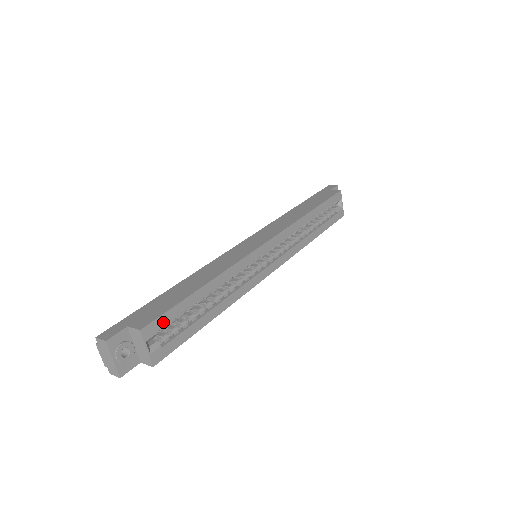
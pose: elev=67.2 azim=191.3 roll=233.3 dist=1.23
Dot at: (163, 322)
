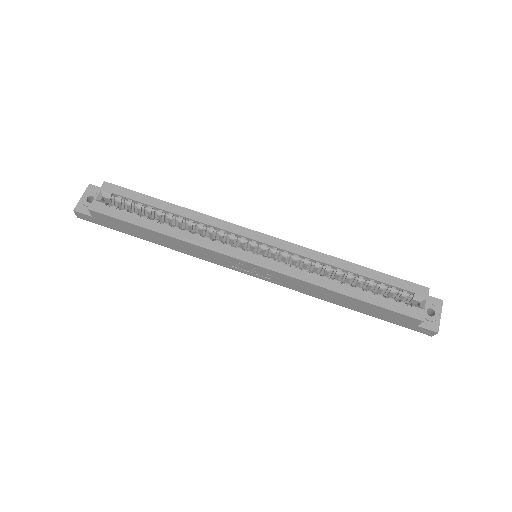
Dot at: (122, 193)
